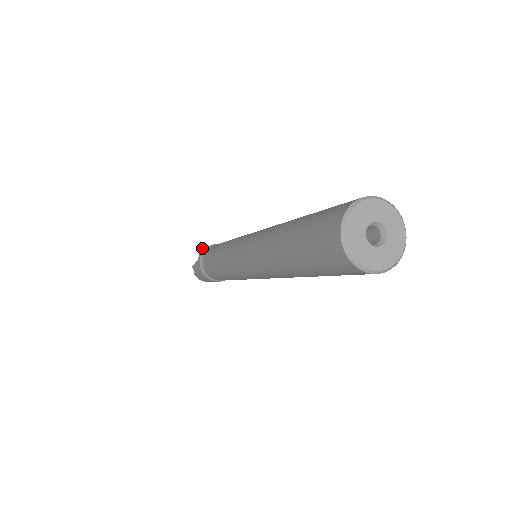
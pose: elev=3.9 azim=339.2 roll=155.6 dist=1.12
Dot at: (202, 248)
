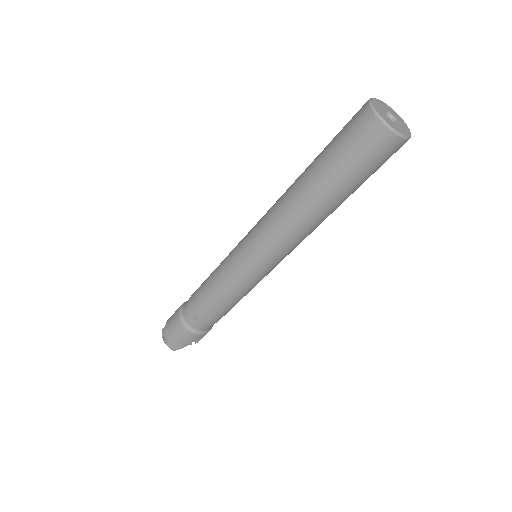
Dot at: occluded
